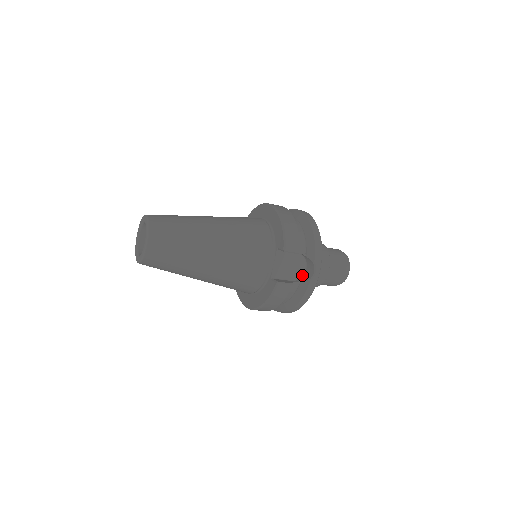
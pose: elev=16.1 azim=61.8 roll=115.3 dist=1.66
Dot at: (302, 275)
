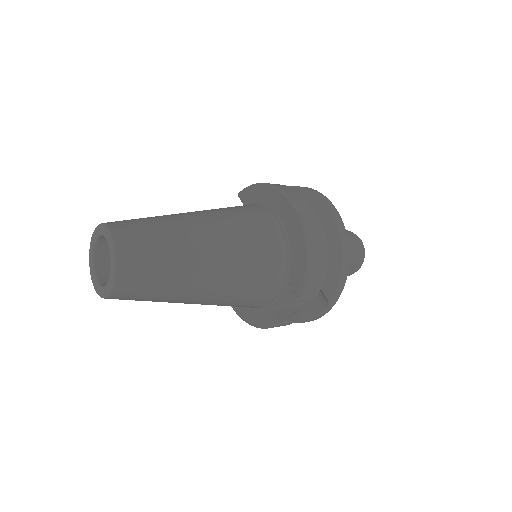
Dot at: (308, 299)
